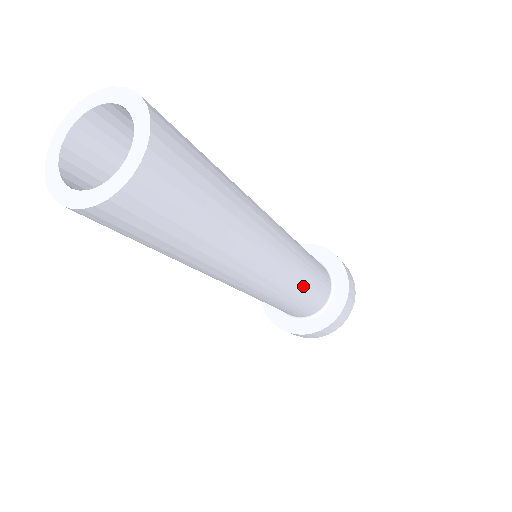
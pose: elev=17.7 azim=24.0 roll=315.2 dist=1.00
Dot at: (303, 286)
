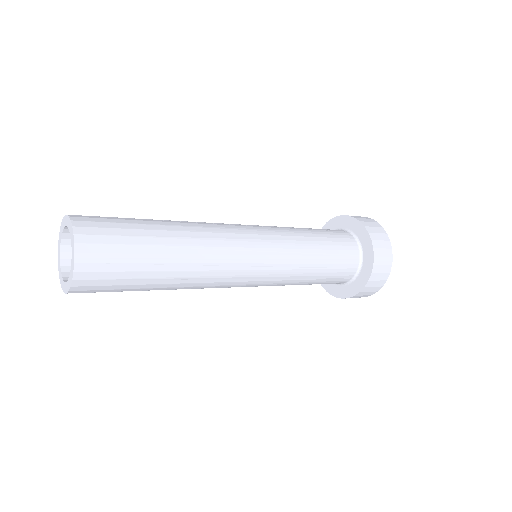
Dot at: occluded
